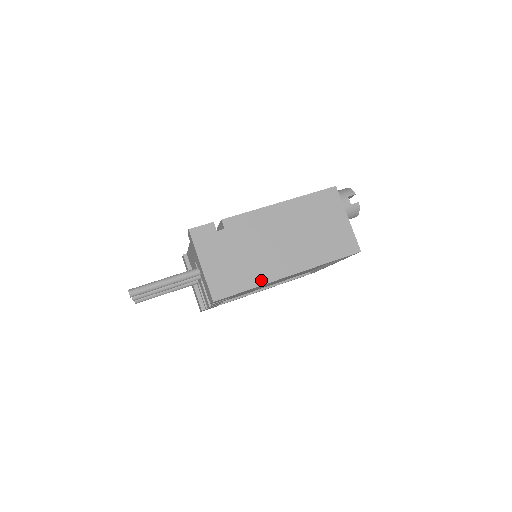
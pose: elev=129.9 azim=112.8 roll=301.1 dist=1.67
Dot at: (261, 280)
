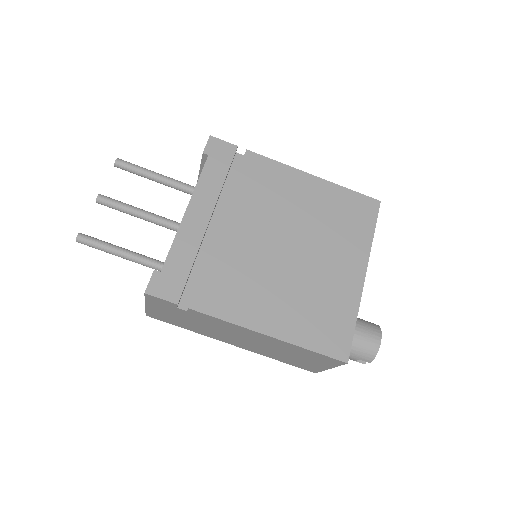
Dot at: (201, 333)
